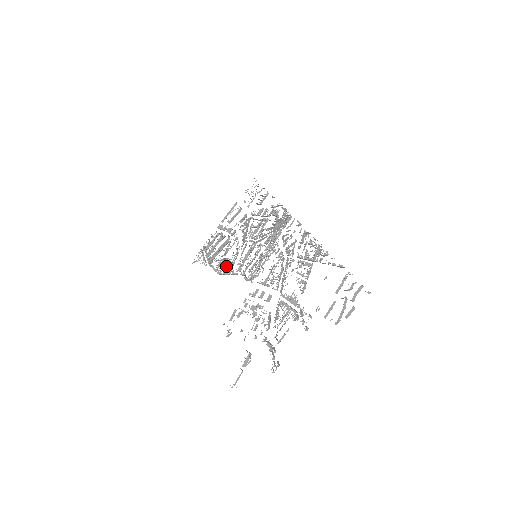
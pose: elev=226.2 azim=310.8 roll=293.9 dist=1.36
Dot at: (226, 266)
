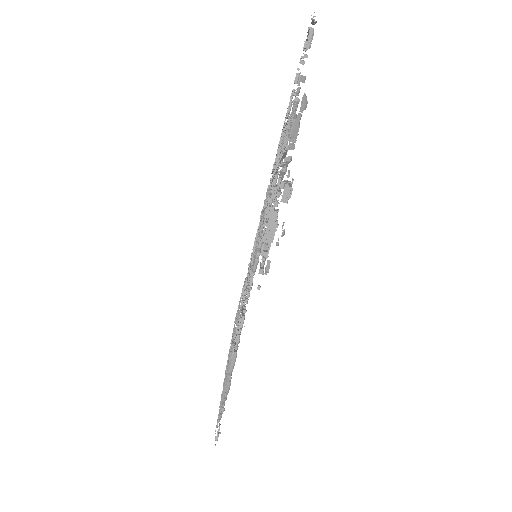
Dot at: occluded
